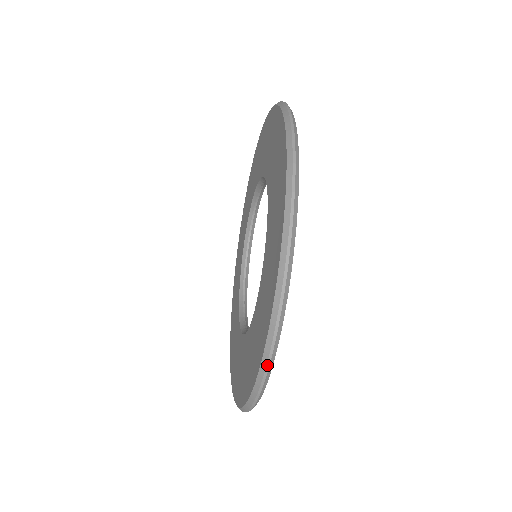
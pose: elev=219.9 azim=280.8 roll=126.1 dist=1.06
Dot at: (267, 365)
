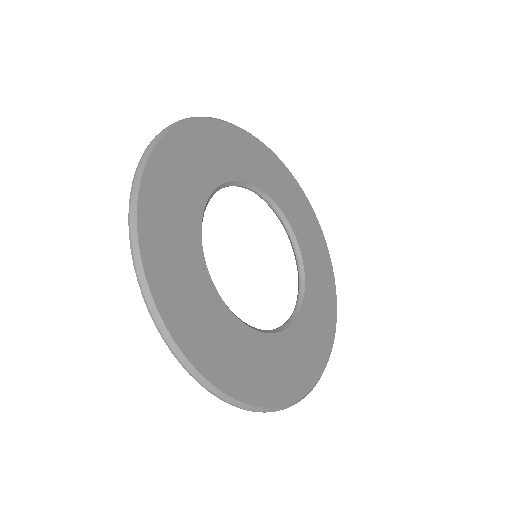
Dot at: (171, 350)
